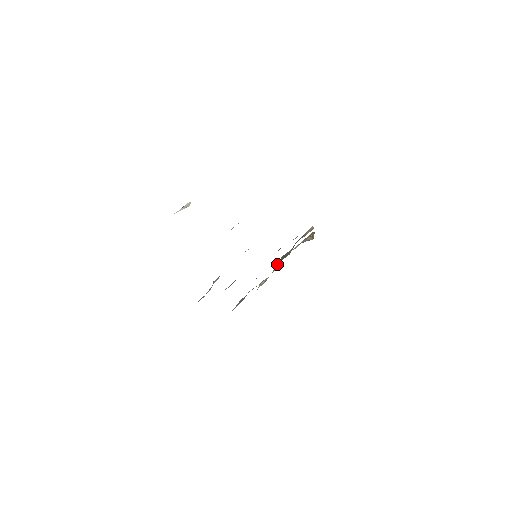
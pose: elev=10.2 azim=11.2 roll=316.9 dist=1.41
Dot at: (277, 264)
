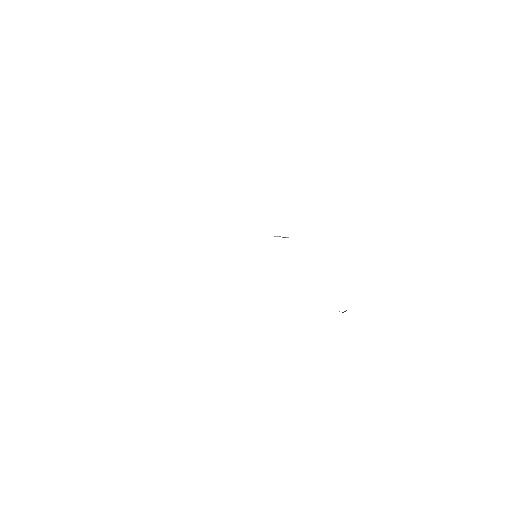
Dot at: occluded
